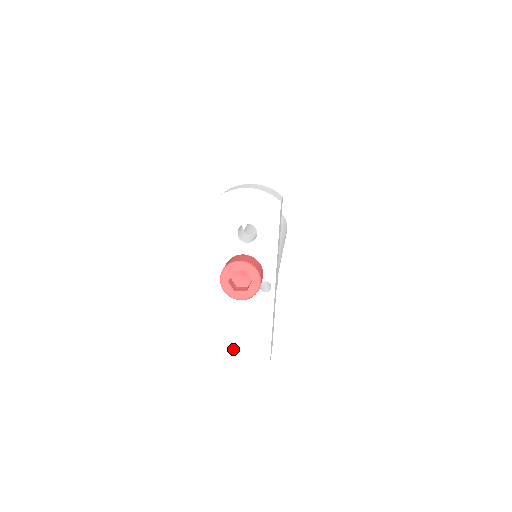
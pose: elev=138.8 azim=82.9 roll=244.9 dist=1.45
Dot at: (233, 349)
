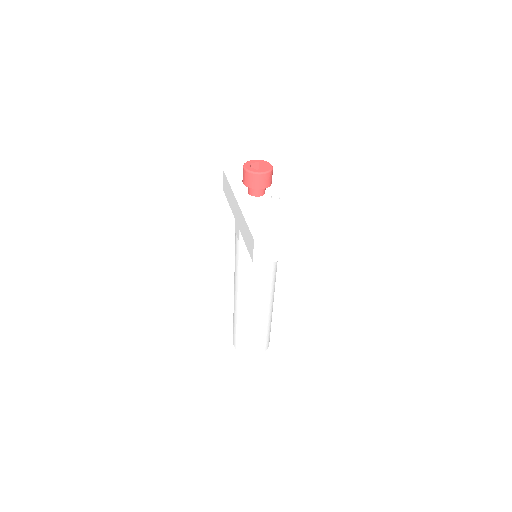
Dot at: (269, 231)
